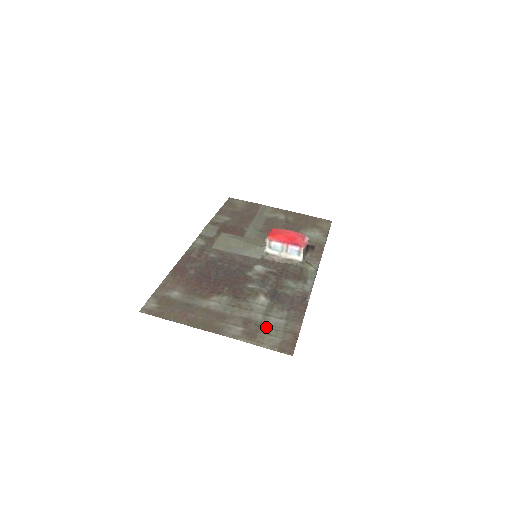
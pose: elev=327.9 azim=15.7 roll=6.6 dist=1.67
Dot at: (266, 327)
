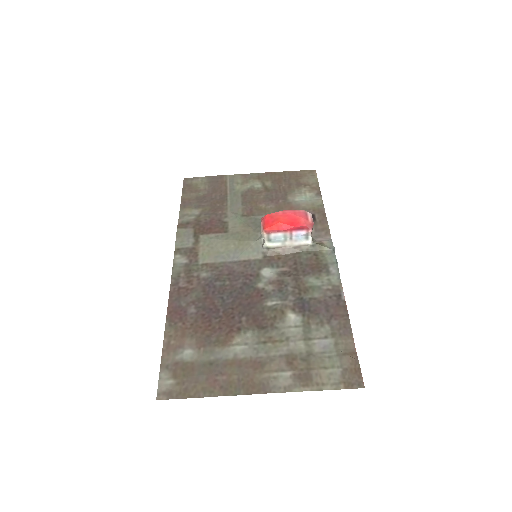
Dot at: (316, 358)
